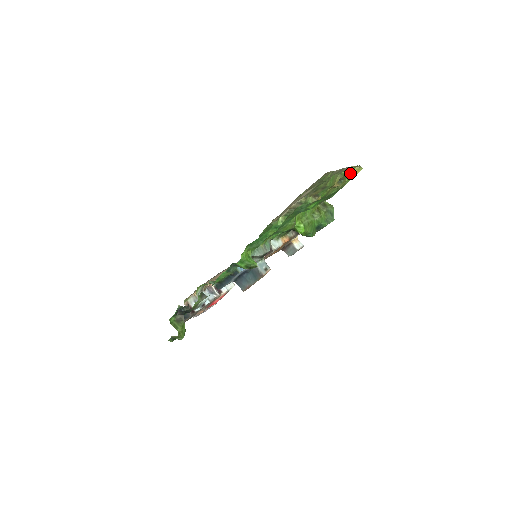
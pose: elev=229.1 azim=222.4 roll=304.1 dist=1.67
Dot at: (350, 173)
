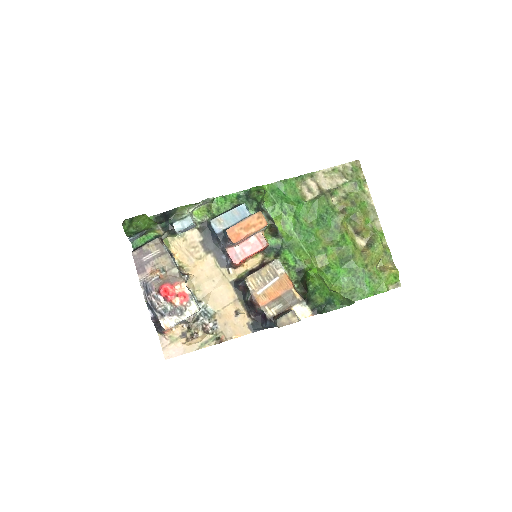
Dot at: (382, 246)
